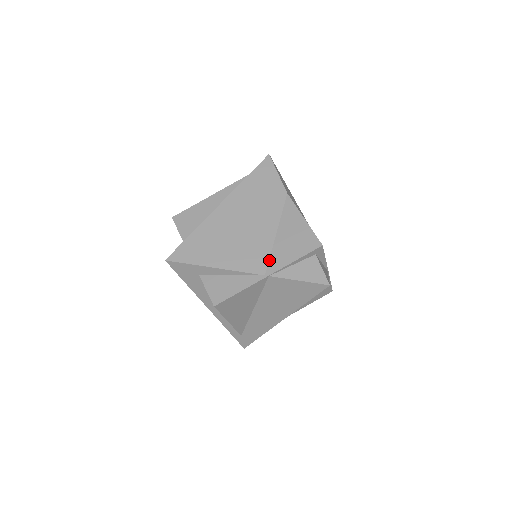
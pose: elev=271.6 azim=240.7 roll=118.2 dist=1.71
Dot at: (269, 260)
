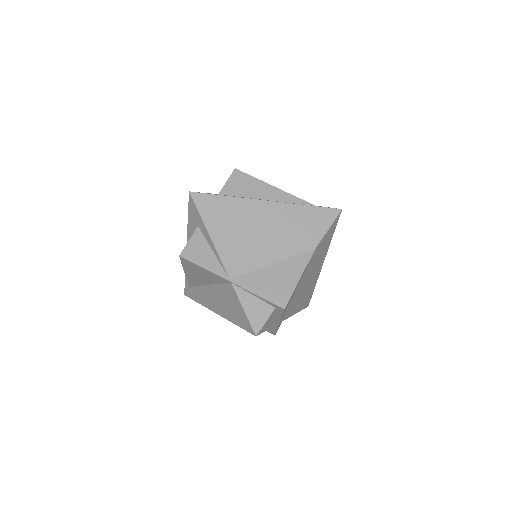
Dot at: (245, 273)
